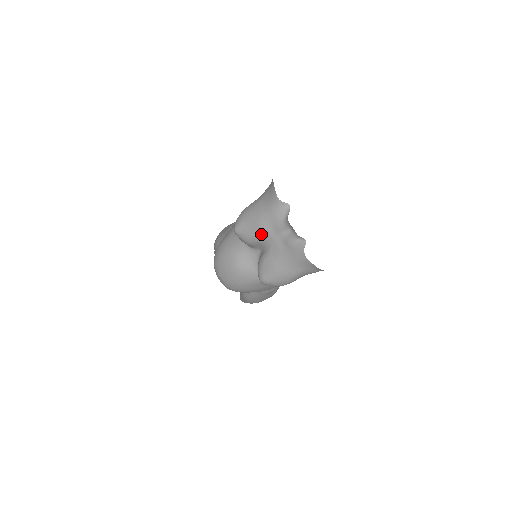
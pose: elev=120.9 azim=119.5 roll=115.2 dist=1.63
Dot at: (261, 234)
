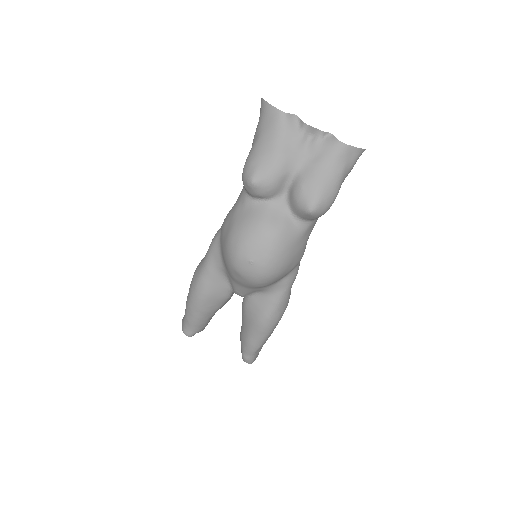
Dot at: (284, 162)
